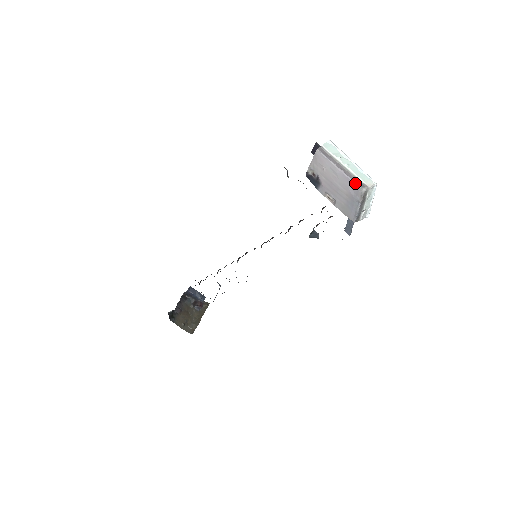
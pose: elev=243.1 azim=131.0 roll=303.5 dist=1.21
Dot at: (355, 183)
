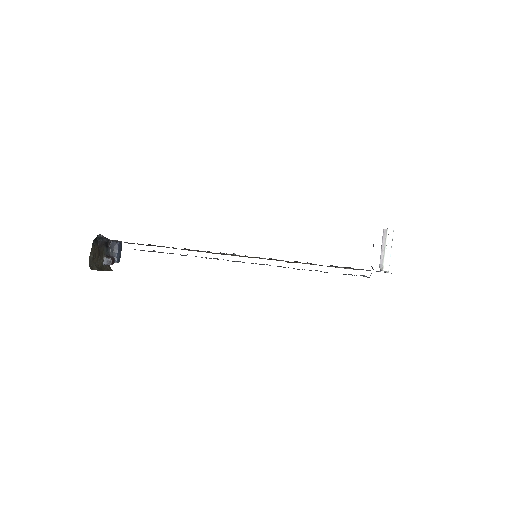
Dot at: (380, 262)
